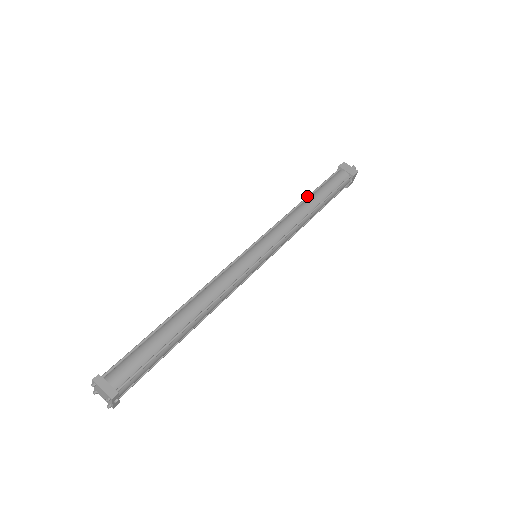
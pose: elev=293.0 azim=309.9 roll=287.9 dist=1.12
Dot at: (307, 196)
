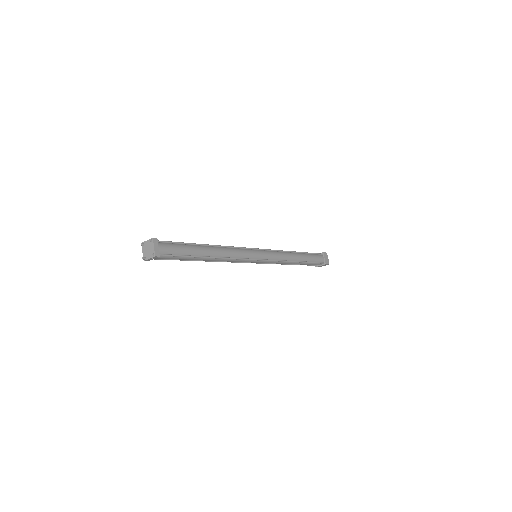
Dot at: occluded
